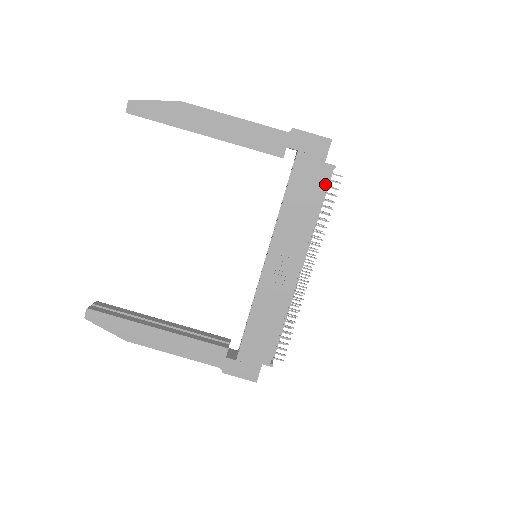
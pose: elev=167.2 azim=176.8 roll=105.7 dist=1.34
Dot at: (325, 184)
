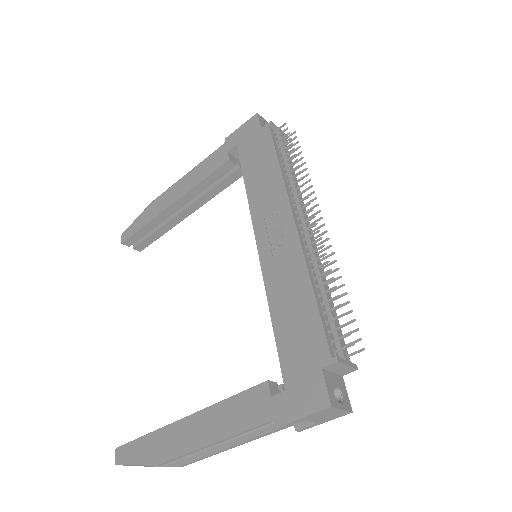
Dot at: (271, 139)
